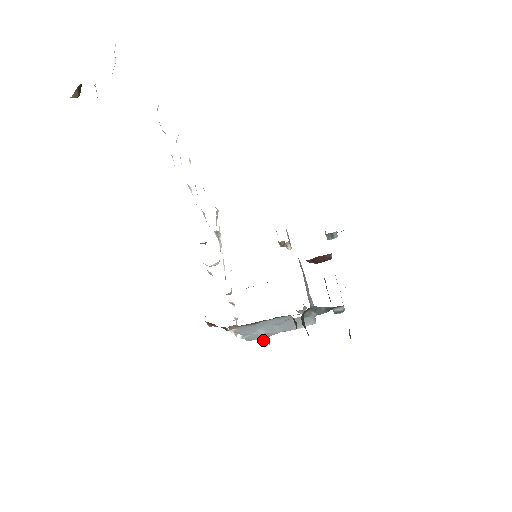
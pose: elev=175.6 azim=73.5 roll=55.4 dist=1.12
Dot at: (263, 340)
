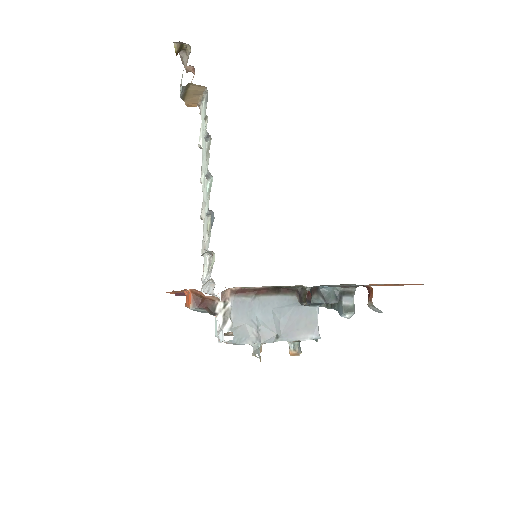
Dot at: (254, 348)
